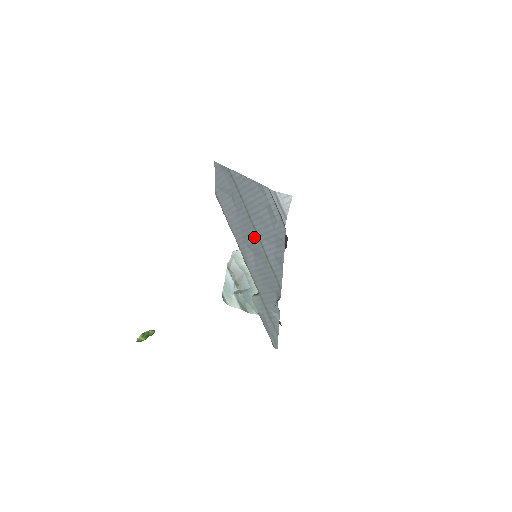
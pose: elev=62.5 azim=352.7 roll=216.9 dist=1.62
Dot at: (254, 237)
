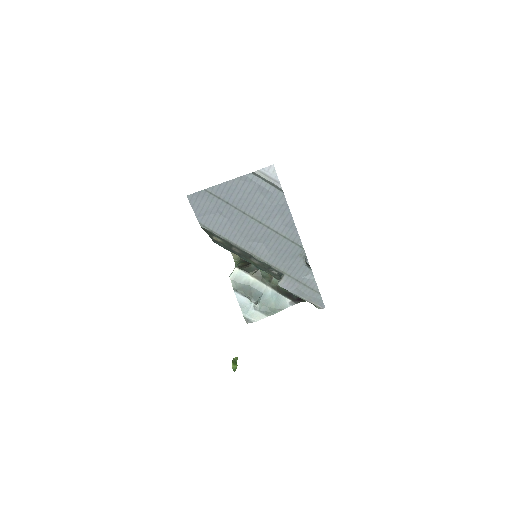
Dot at: (256, 227)
